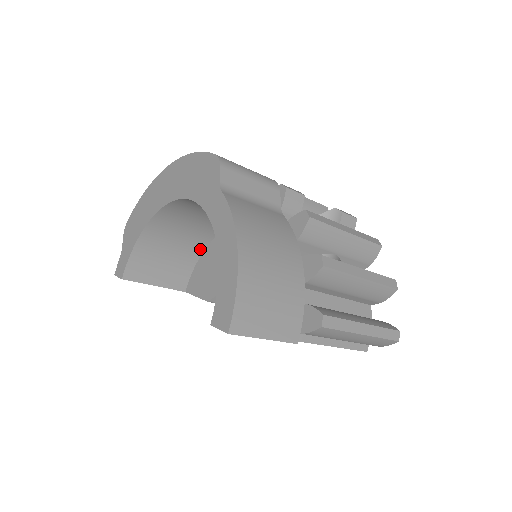
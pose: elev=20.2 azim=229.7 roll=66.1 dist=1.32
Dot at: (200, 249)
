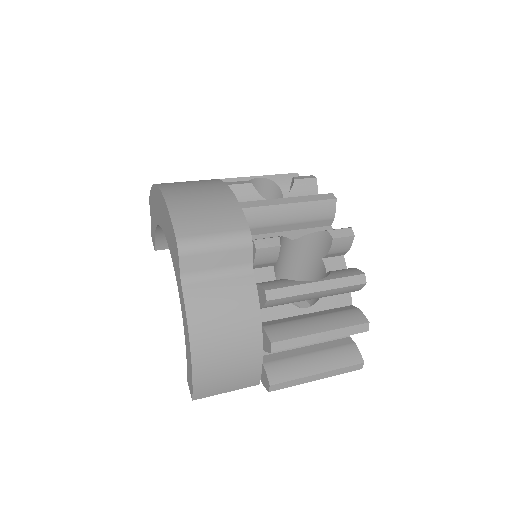
Dot at: occluded
